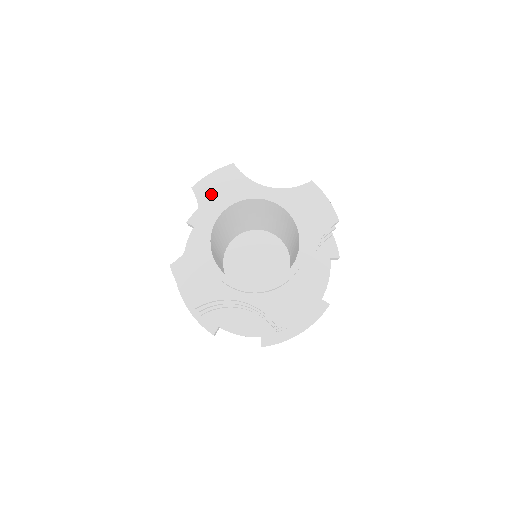
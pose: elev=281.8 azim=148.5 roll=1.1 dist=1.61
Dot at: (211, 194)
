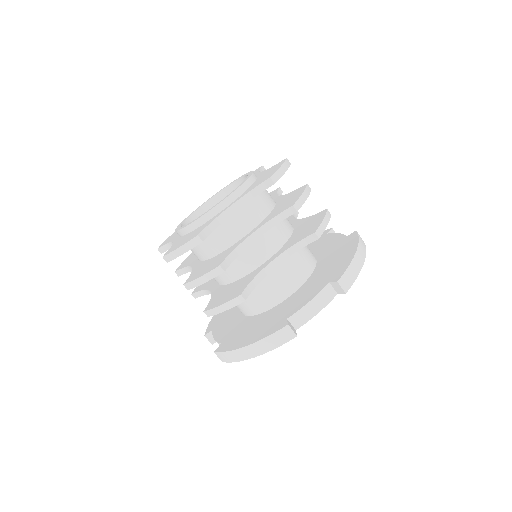
Dot at: occluded
